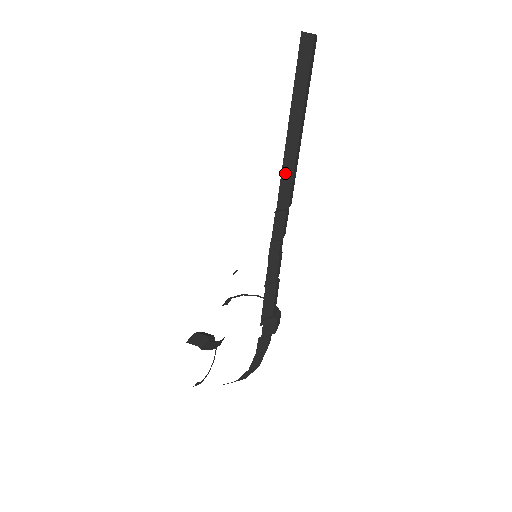
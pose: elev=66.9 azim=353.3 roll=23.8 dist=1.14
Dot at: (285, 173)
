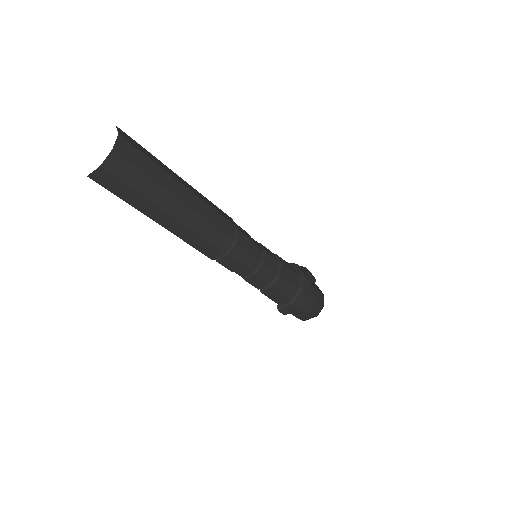
Dot at: (193, 242)
